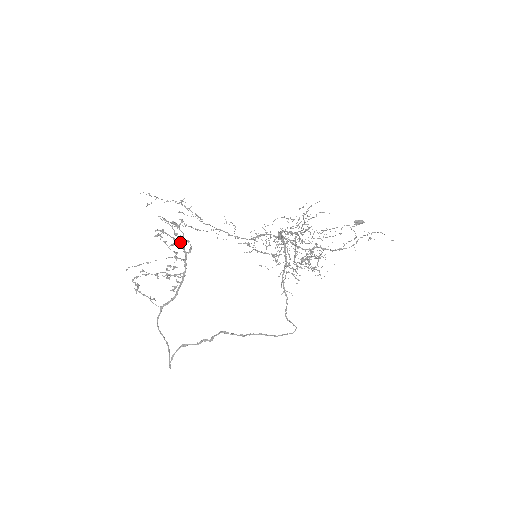
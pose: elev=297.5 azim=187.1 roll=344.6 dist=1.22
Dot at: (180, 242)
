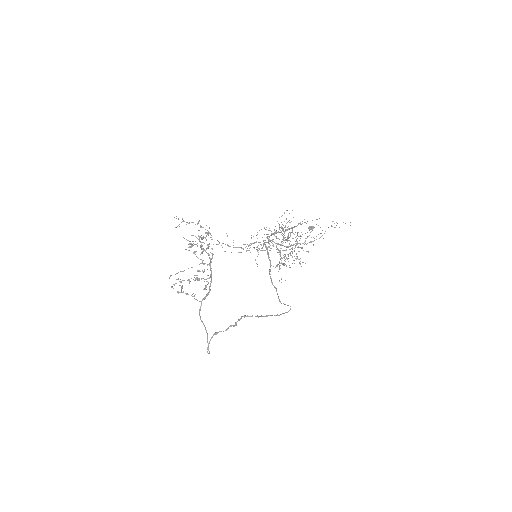
Dot at: (205, 251)
